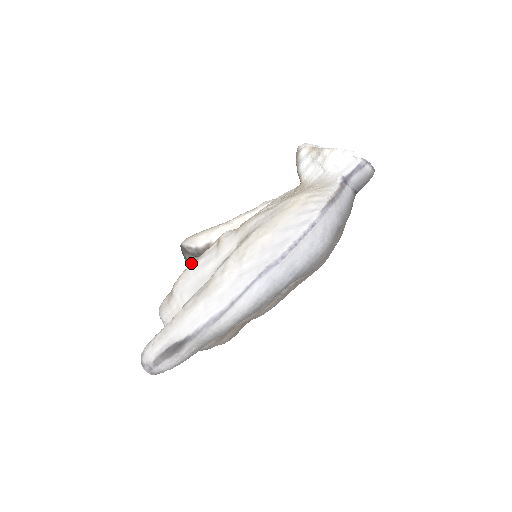
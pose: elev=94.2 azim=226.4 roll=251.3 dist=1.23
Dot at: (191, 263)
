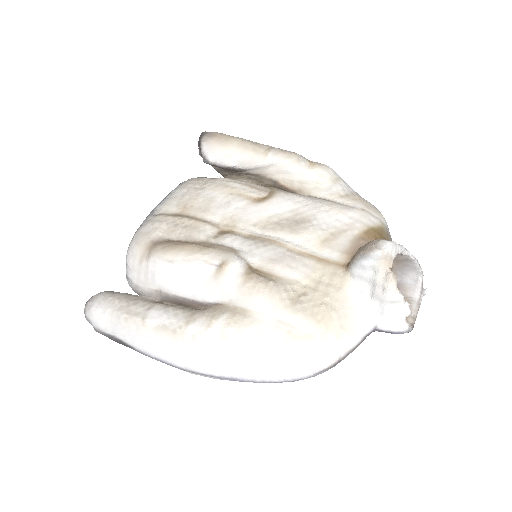
Dot at: occluded
